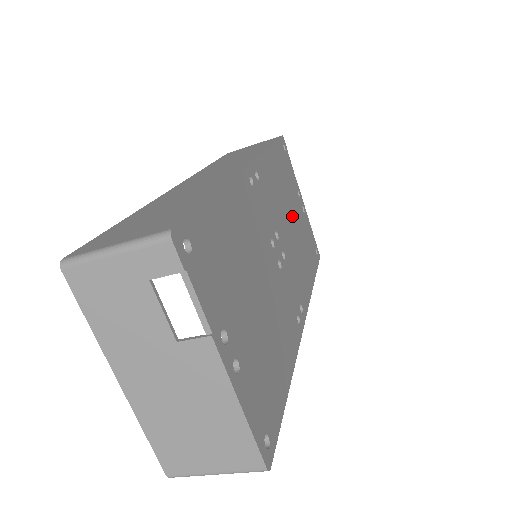
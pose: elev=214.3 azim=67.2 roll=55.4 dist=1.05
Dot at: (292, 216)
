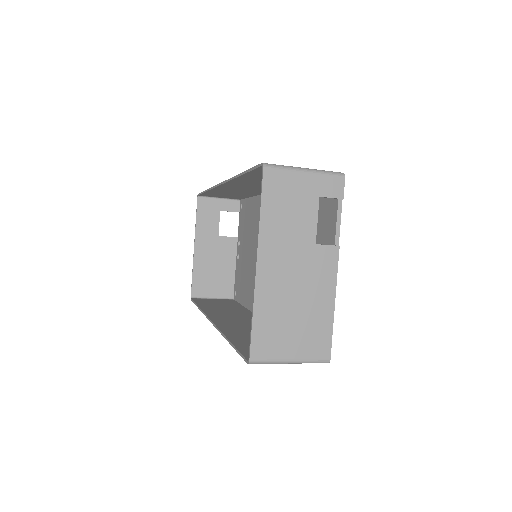
Dot at: occluded
